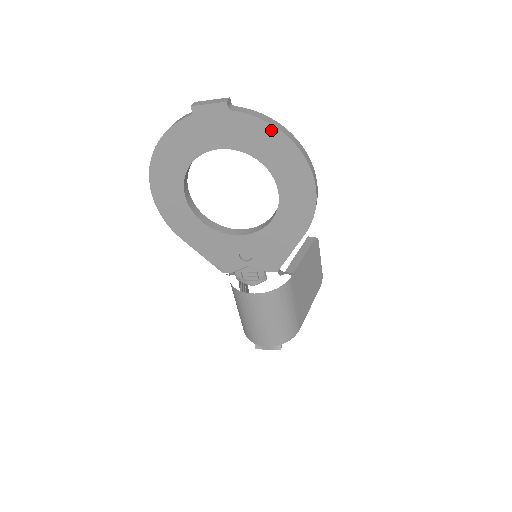
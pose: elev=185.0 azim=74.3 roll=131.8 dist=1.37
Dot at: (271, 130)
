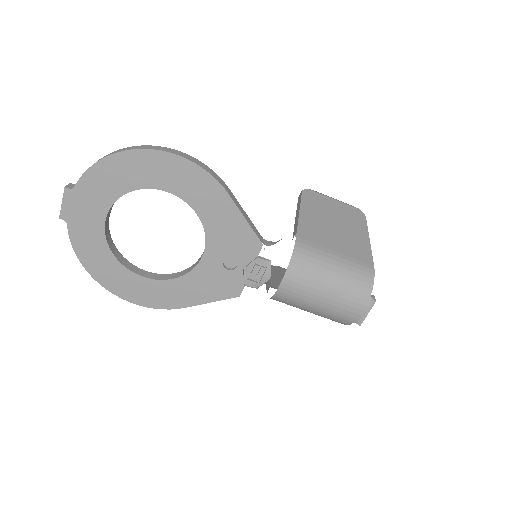
Dot at: (103, 165)
